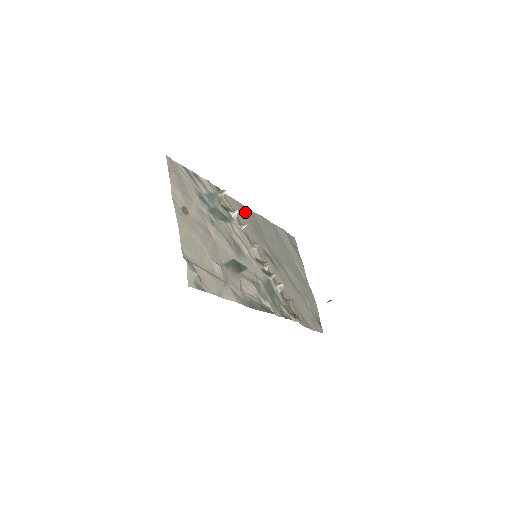
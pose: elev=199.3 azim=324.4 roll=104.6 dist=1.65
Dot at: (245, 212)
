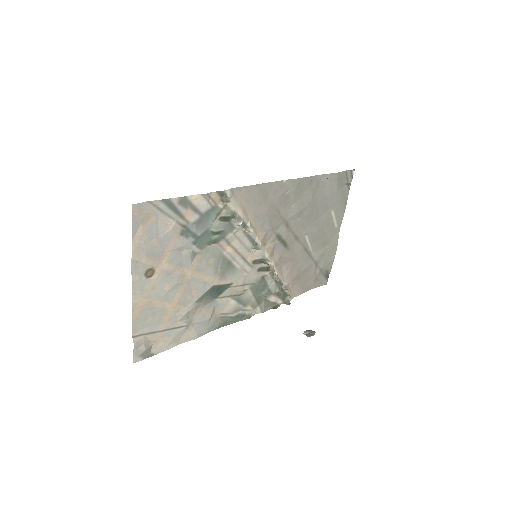
Dot at: (266, 194)
